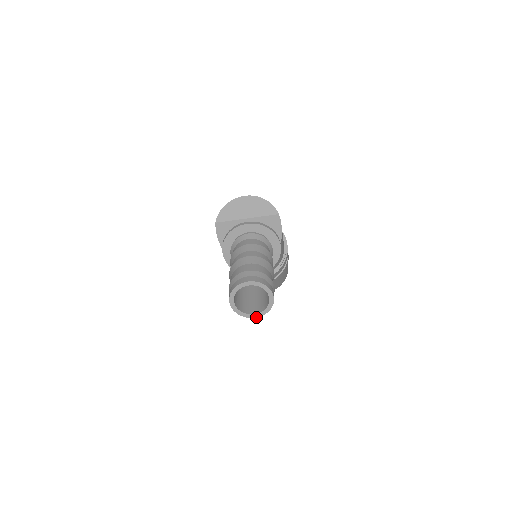
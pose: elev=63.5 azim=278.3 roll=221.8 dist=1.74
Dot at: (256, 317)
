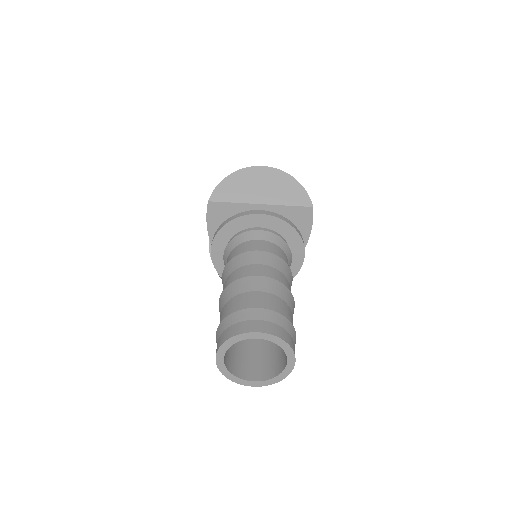
Dot at: (256, 386)
